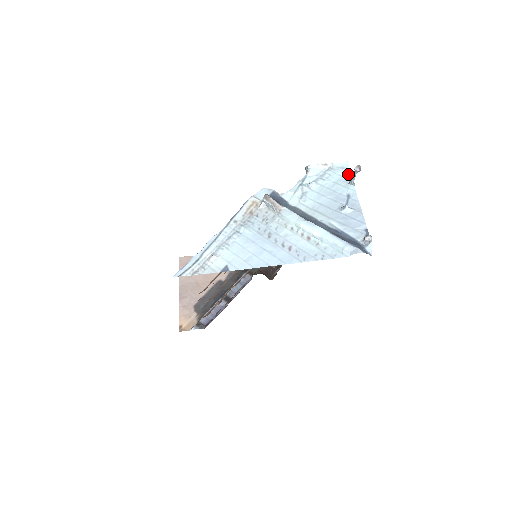
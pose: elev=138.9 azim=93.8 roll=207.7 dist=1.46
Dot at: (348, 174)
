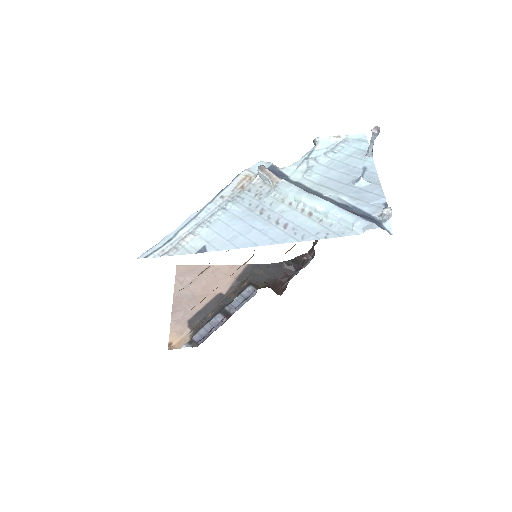
Dot at: (365, 146)
